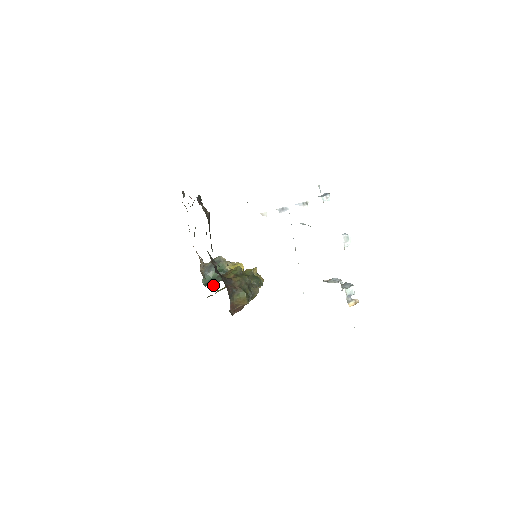
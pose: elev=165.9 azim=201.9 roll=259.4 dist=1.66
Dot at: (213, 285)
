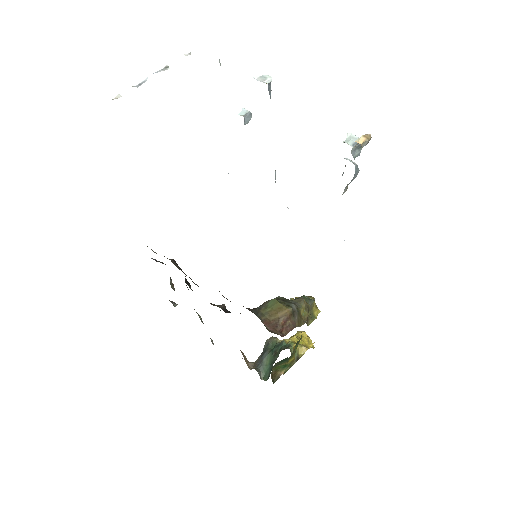
Dot at: occluded
